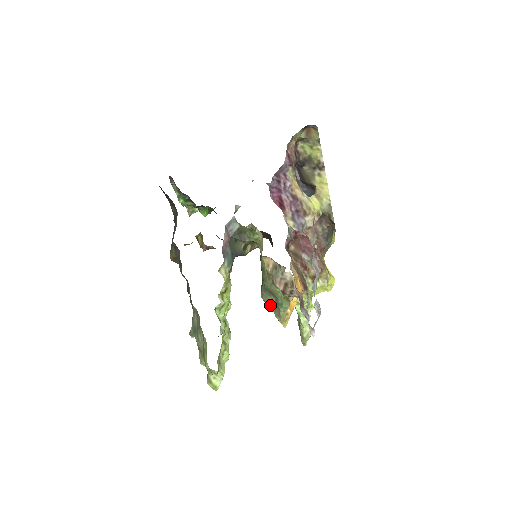
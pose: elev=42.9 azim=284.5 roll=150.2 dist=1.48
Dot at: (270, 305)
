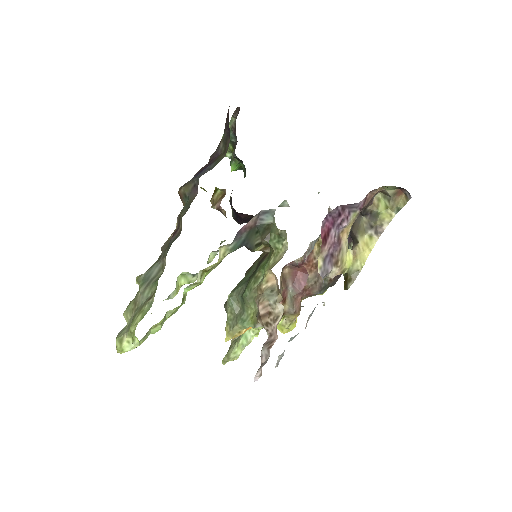
Dot at: (231, 310)
